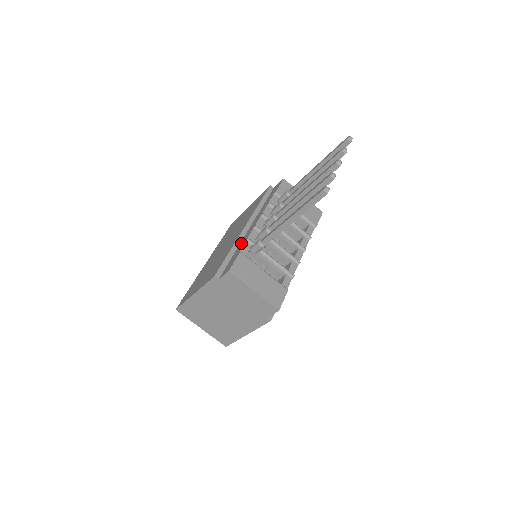
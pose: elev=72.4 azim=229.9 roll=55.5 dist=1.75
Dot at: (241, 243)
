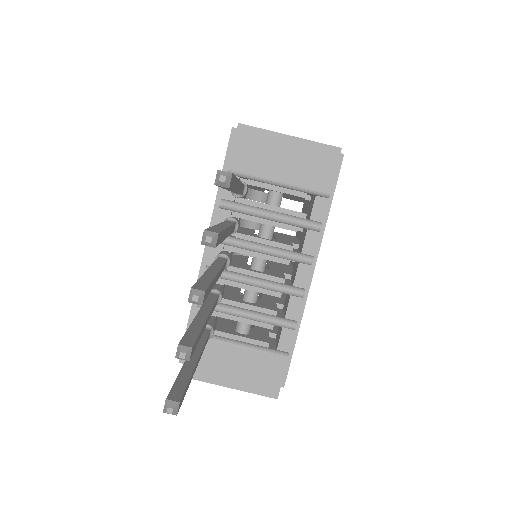
Dot at: occluded
